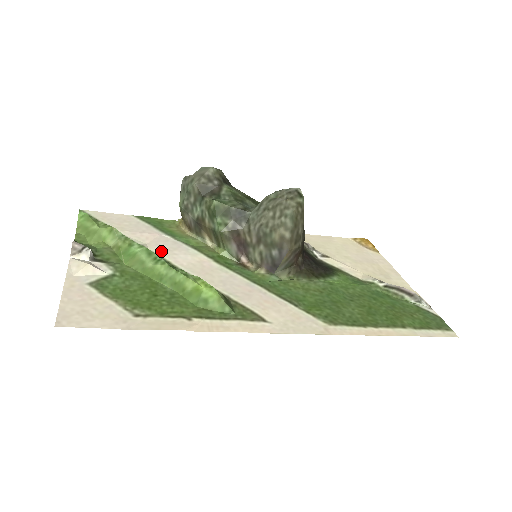
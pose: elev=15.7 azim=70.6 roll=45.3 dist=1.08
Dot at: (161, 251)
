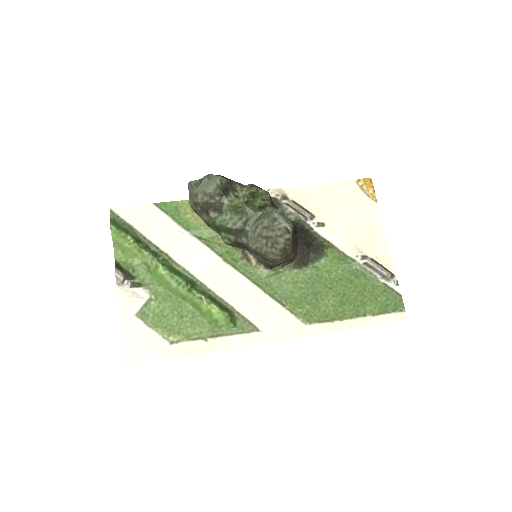
Dot at: (181, 258)
